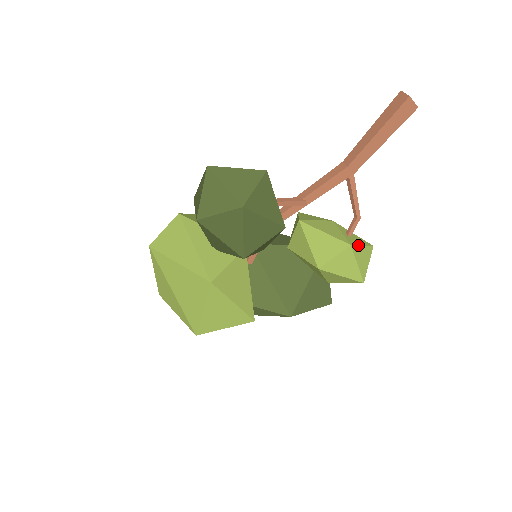
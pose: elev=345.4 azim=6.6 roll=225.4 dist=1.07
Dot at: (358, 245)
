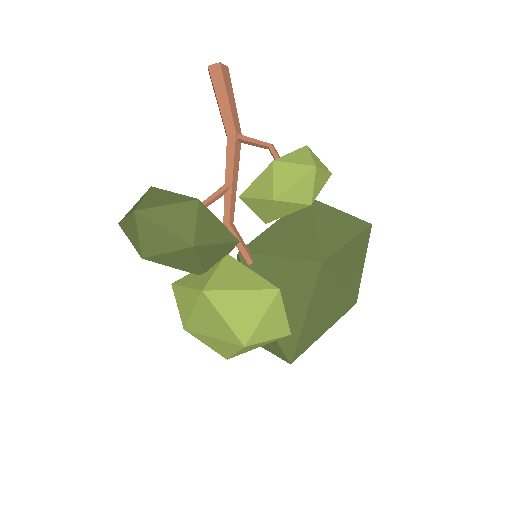
Dot at: (284, 156)
